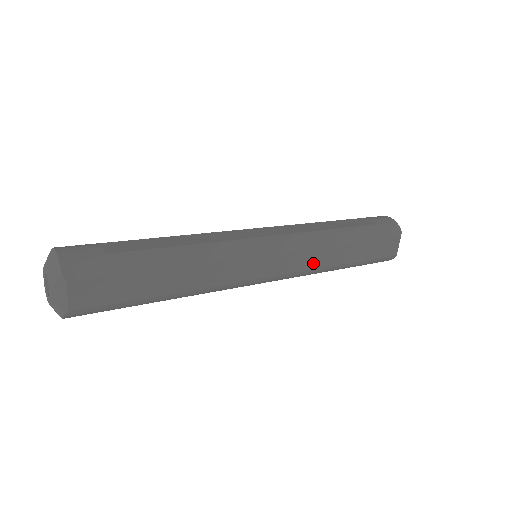
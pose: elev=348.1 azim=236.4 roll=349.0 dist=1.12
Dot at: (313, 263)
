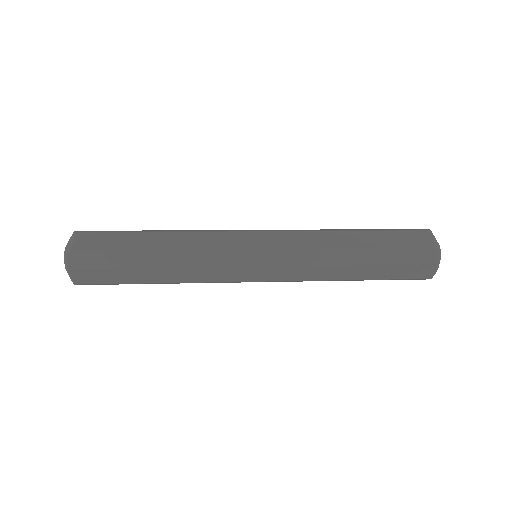
Dot at: (311, 243)
